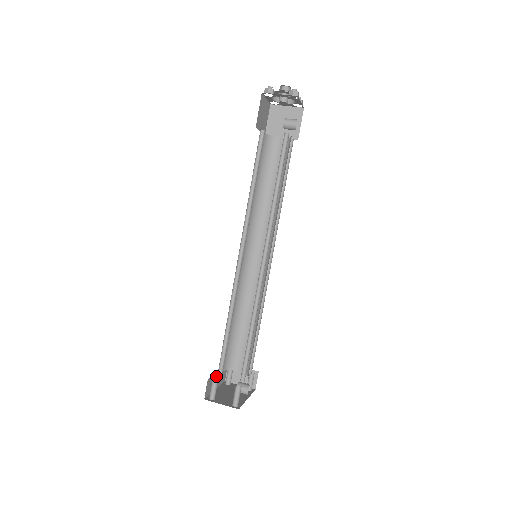
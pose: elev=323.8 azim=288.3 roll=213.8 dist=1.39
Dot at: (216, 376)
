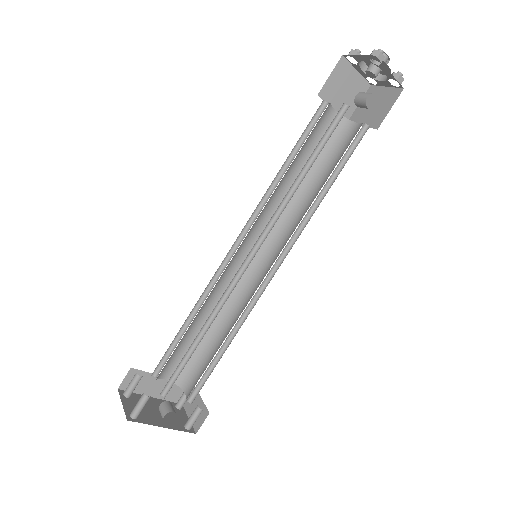
Dot at: (157, 380)
